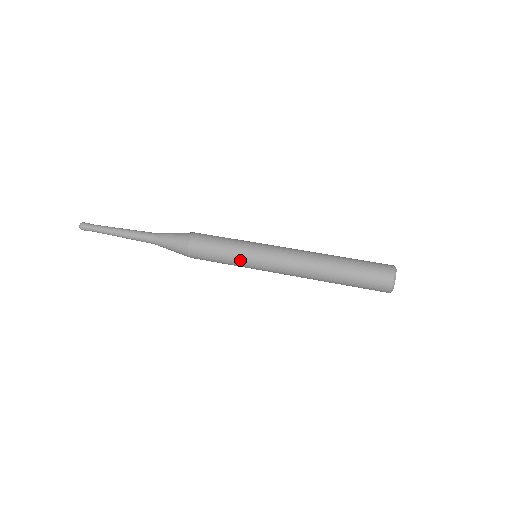
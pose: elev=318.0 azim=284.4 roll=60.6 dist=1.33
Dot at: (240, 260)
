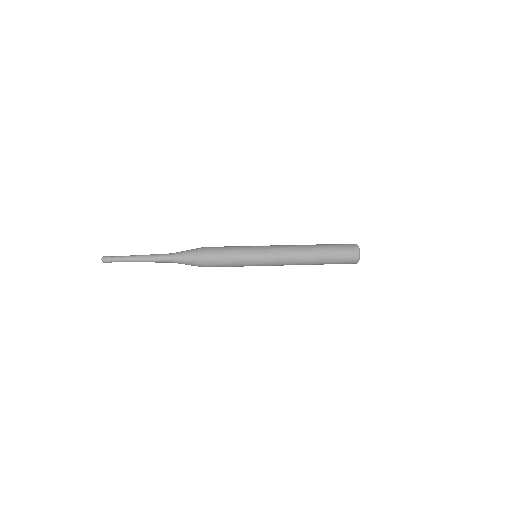
Dot at: (246, 251)
